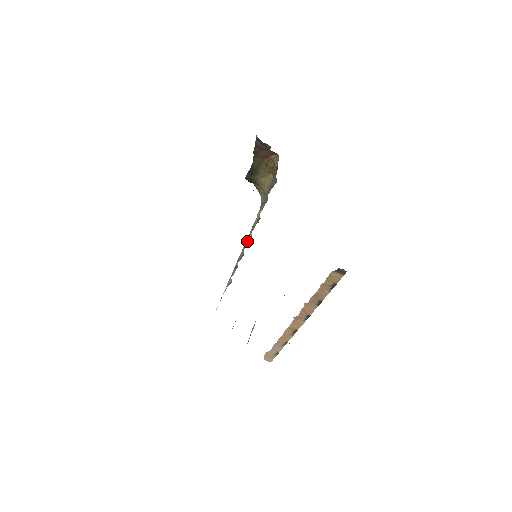
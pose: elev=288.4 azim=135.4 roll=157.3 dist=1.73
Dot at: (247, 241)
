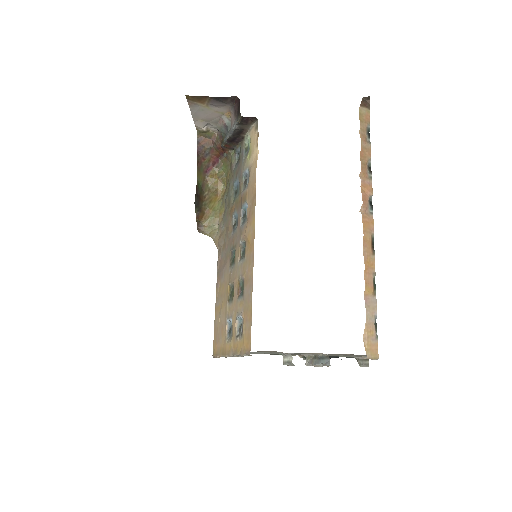
Dot at: (241, 224)
